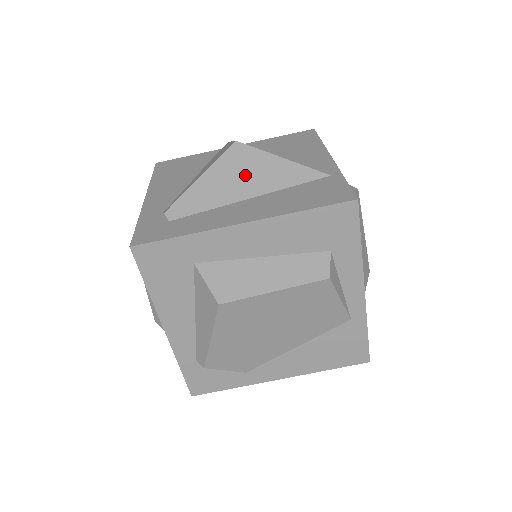
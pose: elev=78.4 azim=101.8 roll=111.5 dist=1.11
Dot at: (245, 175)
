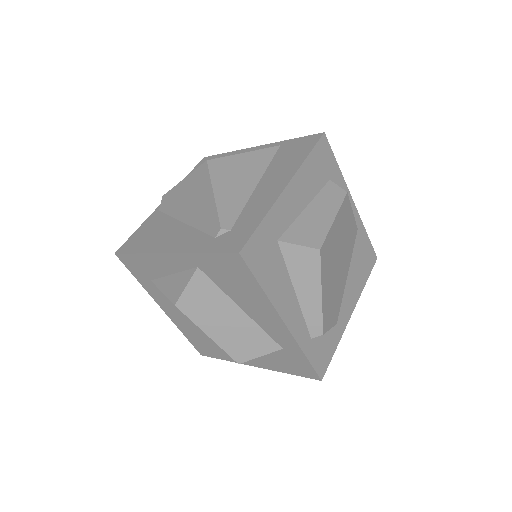
Dot at: (238, 174)
